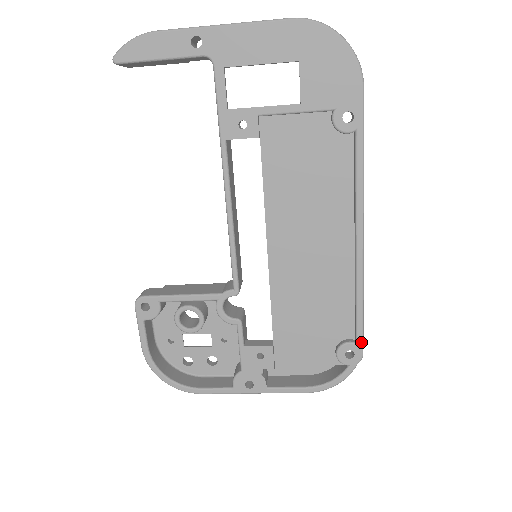
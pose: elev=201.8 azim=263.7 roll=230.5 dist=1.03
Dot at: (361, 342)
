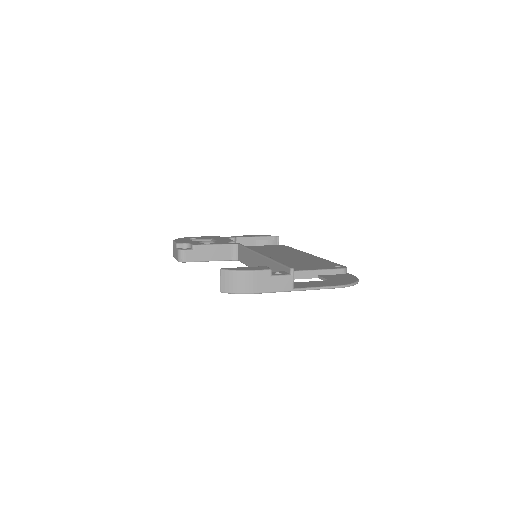
Dot at: occluded
